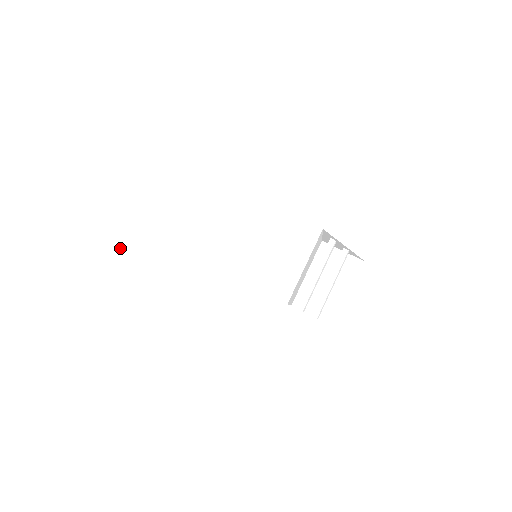
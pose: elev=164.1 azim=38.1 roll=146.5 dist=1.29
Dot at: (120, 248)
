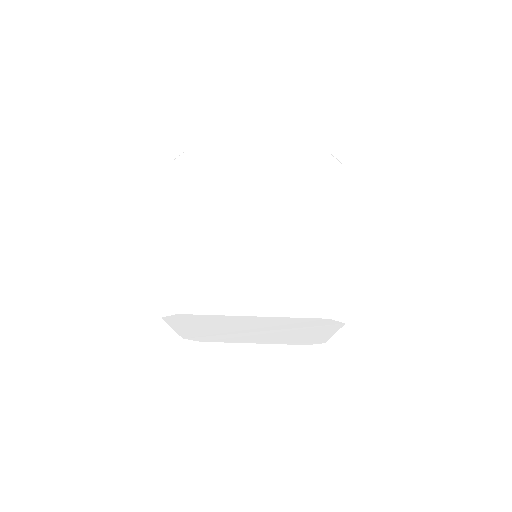
Dot at: (201, 337)
